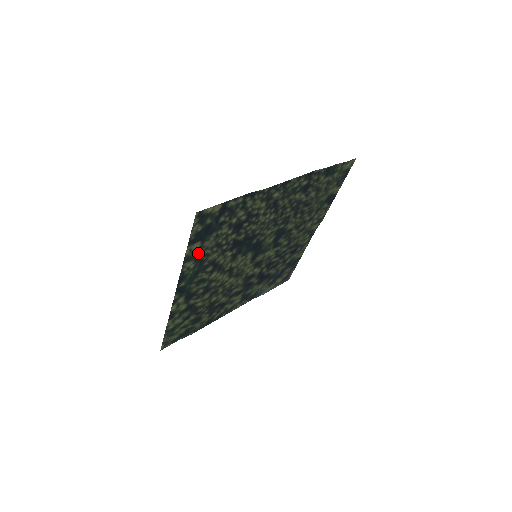
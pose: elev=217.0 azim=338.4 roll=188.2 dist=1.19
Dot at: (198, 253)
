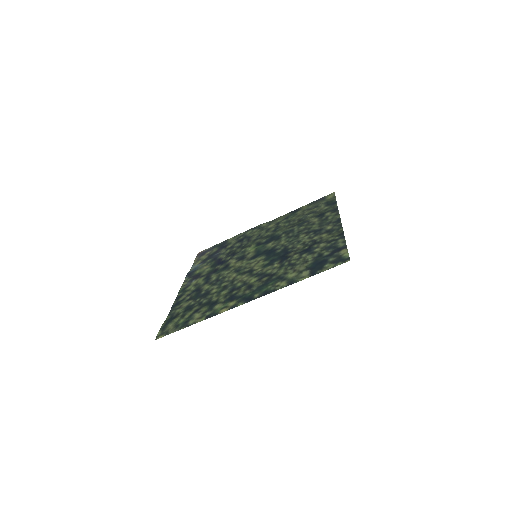
Dot at: (293, 275)
